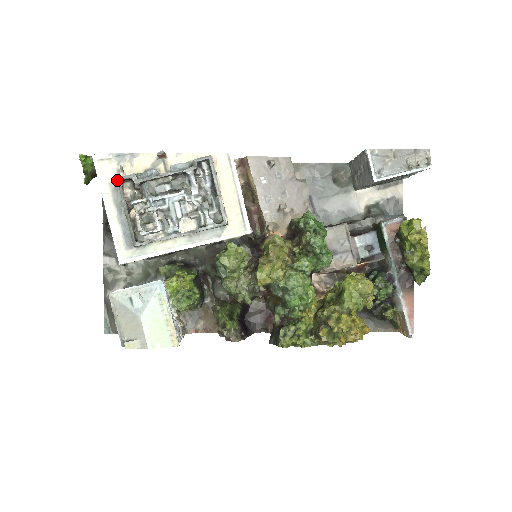
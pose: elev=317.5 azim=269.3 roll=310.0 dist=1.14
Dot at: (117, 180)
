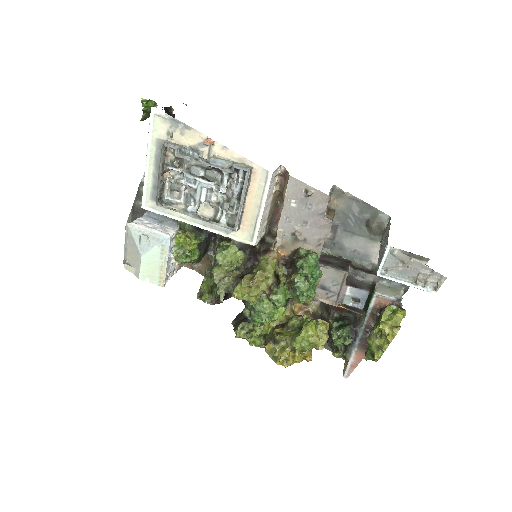
Dot at: (162, 144)
